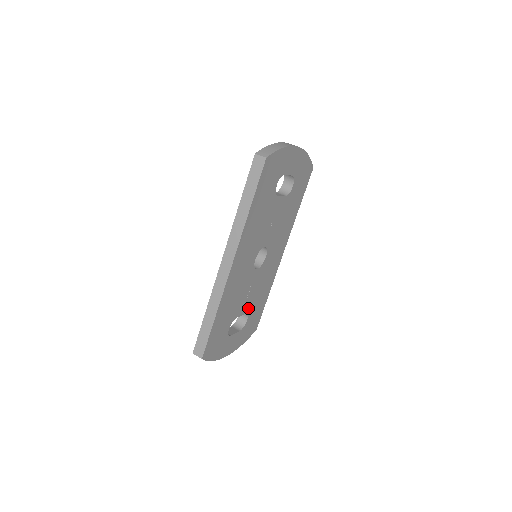
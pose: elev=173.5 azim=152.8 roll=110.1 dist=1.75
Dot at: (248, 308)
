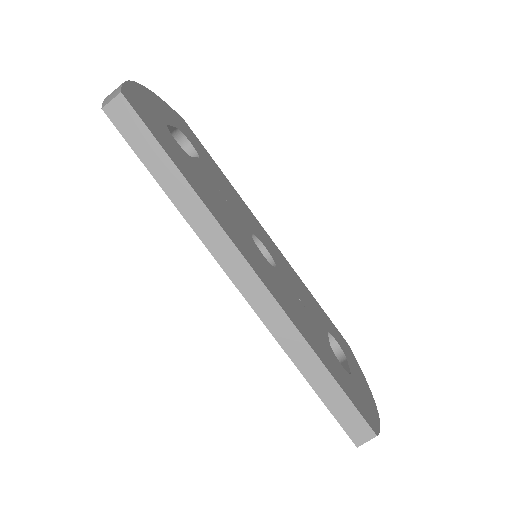
Dot at: (321, 324)
